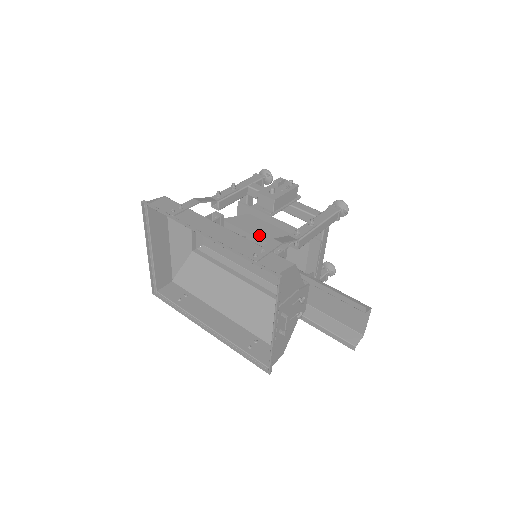
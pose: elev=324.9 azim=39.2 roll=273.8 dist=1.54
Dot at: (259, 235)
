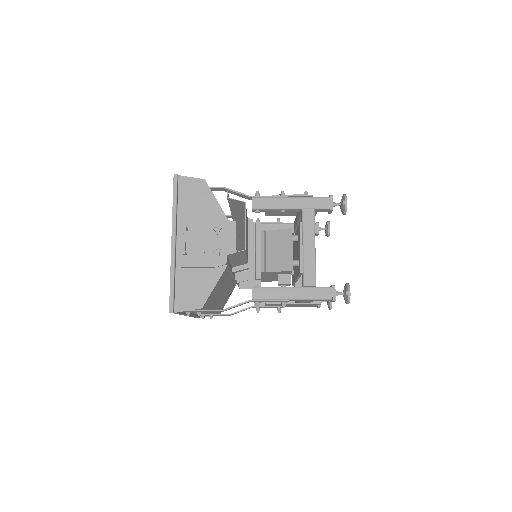
Dot at: occluded
